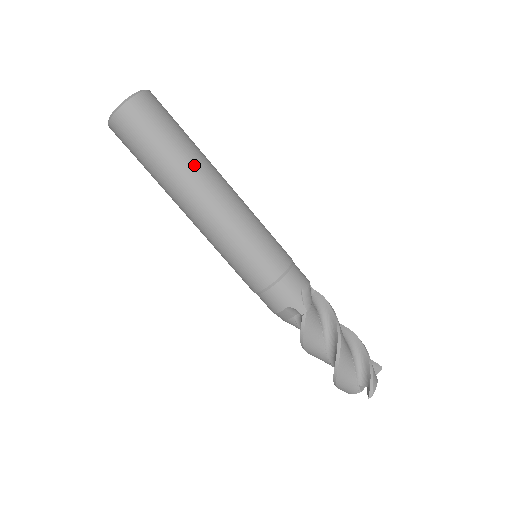
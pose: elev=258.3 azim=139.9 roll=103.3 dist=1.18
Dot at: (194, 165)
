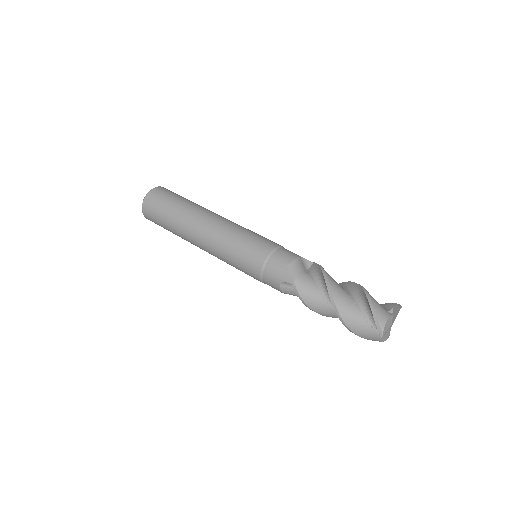
Dot at: occluded
